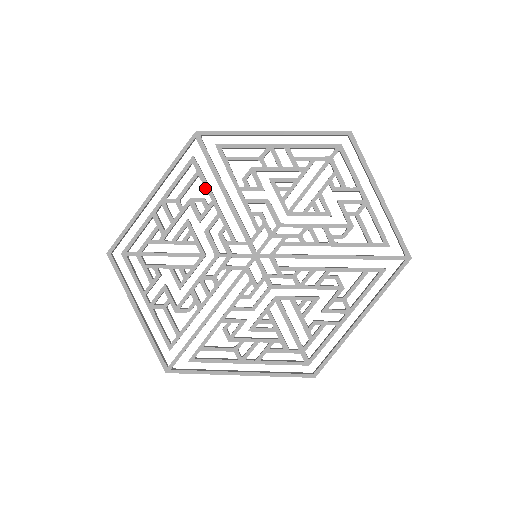
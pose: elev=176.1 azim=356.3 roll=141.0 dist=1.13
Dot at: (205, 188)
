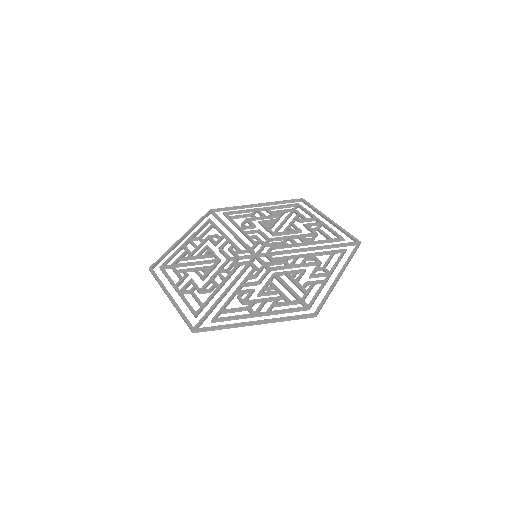
Dot at: (218, 230)
